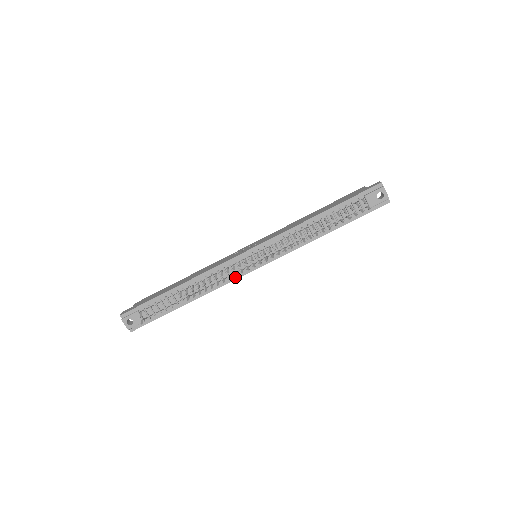
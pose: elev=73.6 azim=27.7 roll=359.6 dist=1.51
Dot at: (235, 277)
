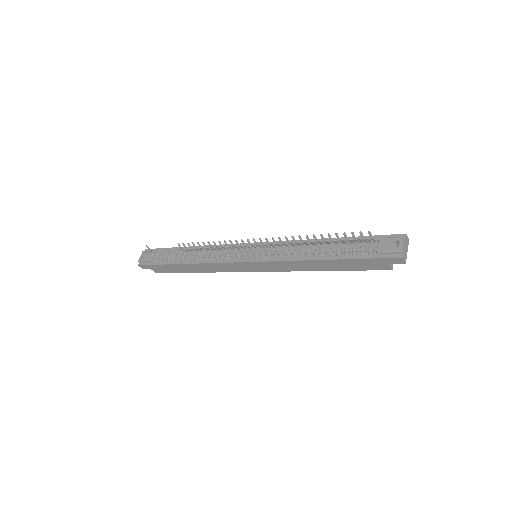
Dot at: (226, 260)
